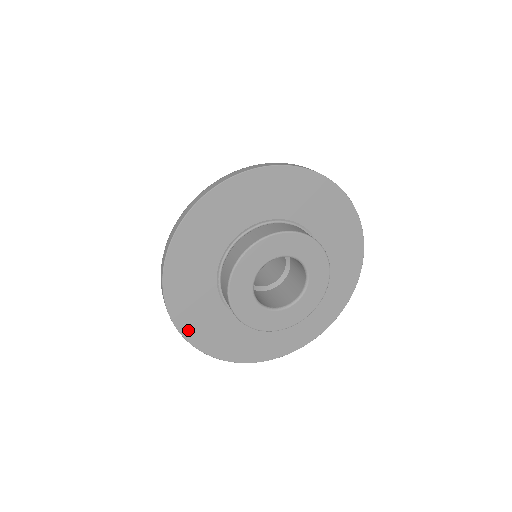
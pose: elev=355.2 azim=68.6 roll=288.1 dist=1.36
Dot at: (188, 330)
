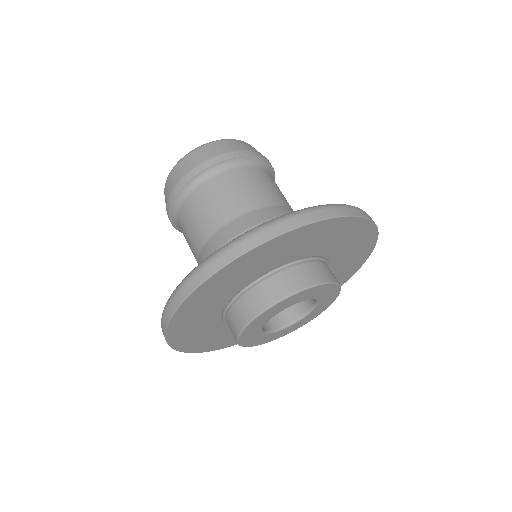
Dot at: (189, 303)
